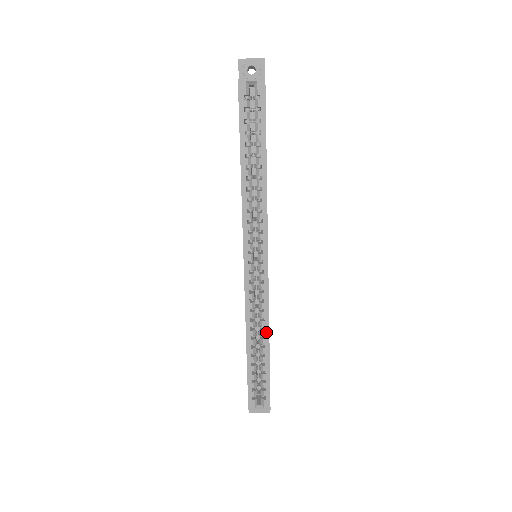
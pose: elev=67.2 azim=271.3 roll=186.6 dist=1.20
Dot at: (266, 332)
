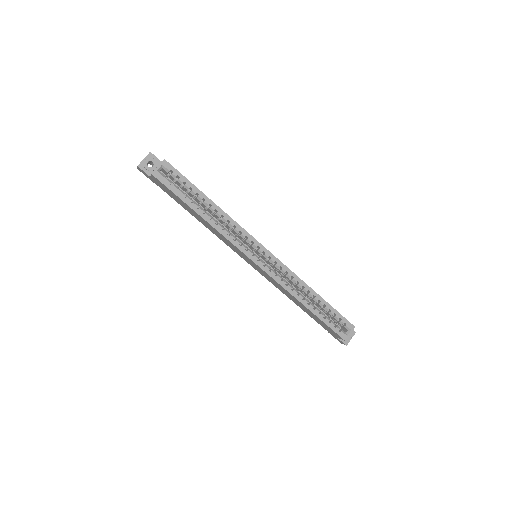
Dot at: (306, 287)
